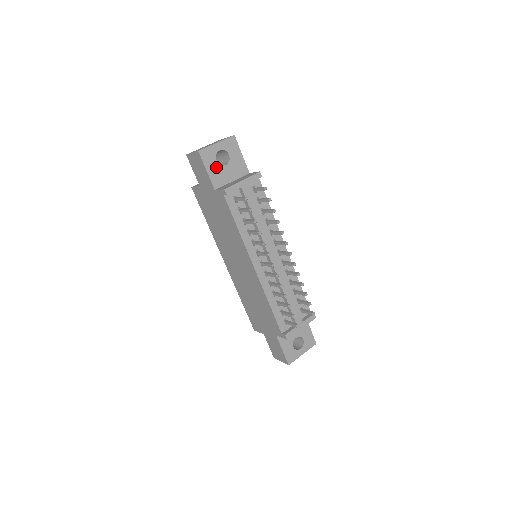
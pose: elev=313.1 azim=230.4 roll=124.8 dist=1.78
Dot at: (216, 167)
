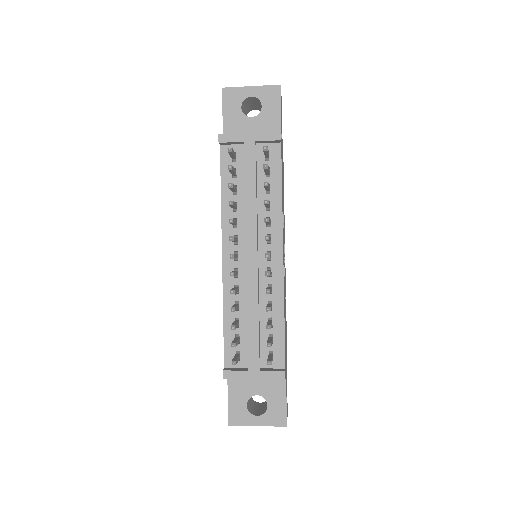
Dot at: (237, 115)
